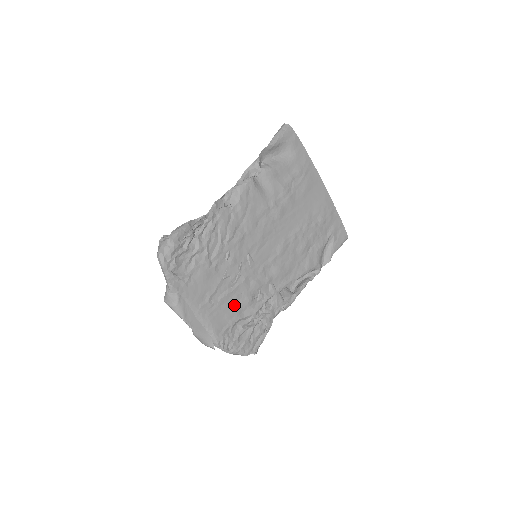
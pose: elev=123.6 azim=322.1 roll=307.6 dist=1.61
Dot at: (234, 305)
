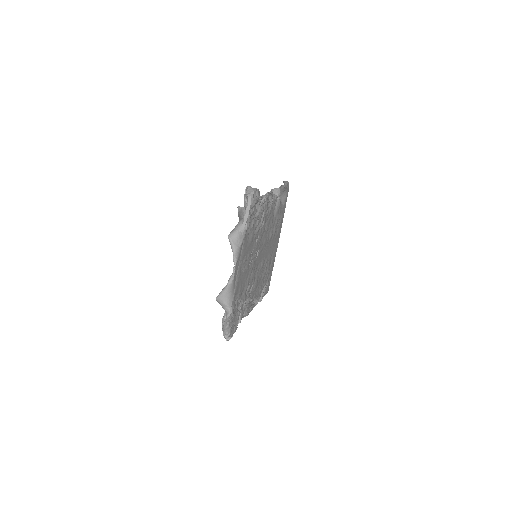
Dot at: (244, 282)
